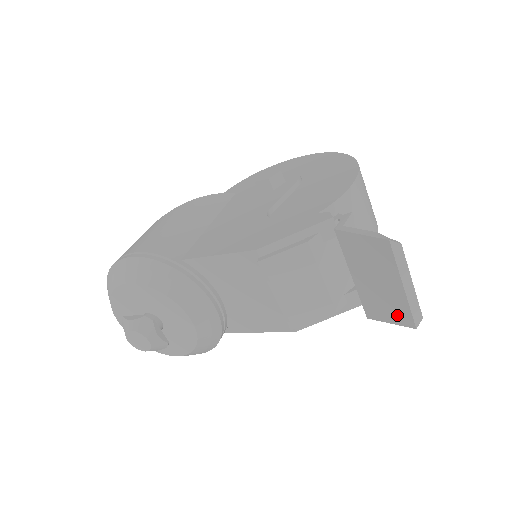
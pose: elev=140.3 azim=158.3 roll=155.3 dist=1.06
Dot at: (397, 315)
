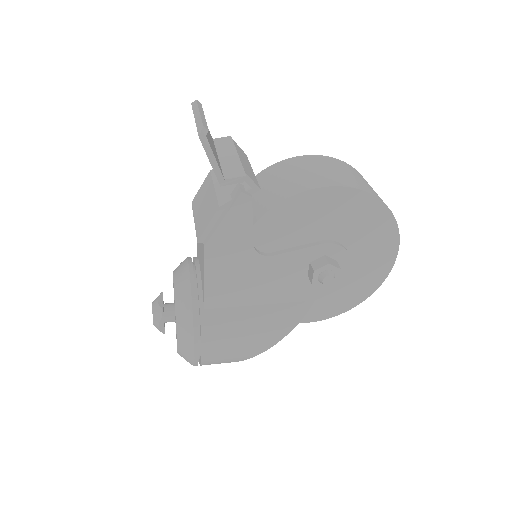
Dot at: occluded
